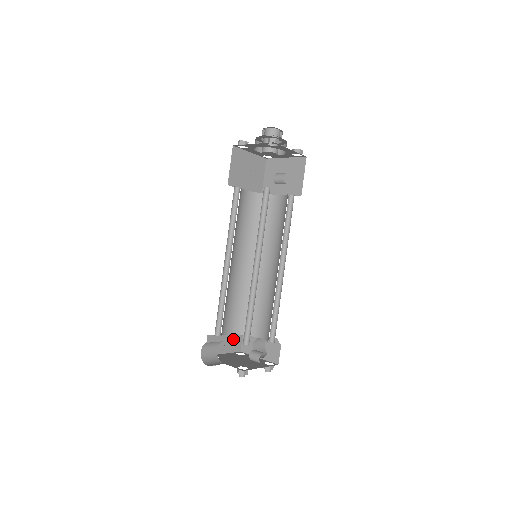
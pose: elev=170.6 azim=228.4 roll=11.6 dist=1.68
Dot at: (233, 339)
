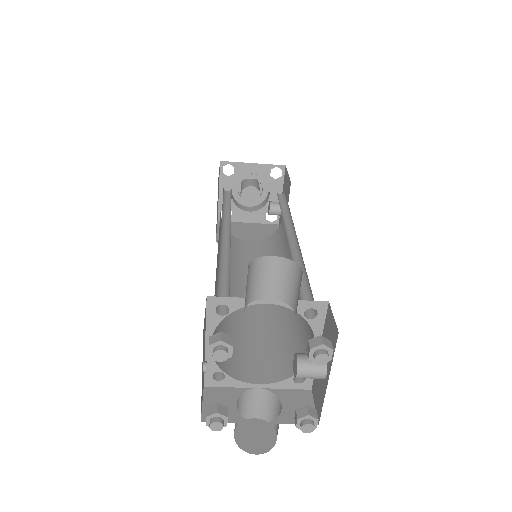
Dot at: (203, 374)
